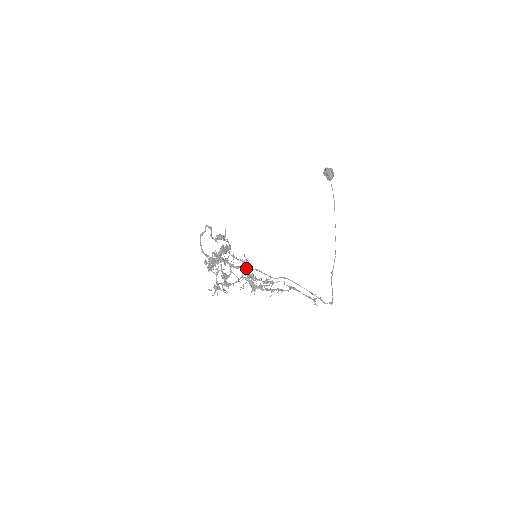
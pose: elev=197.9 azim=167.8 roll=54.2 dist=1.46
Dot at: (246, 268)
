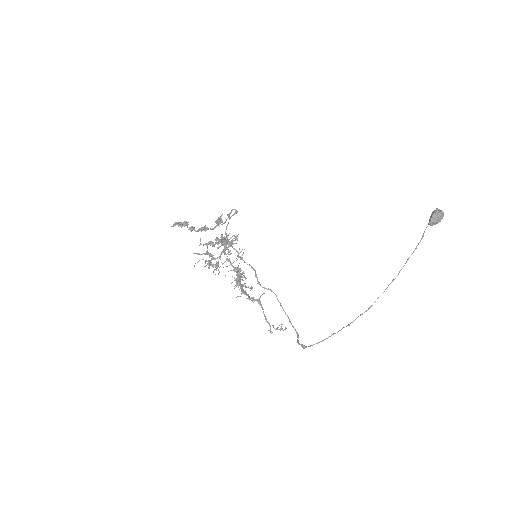
Dot at: occluded
